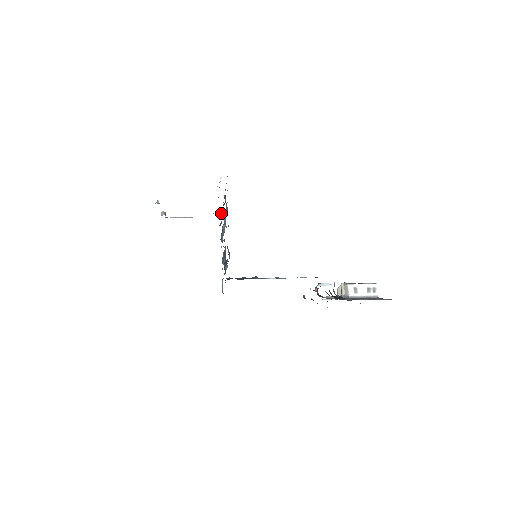
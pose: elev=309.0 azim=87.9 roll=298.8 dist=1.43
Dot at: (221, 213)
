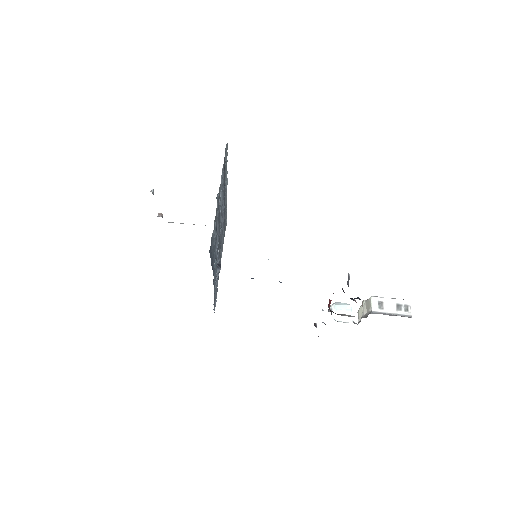
Dot at: occluded
